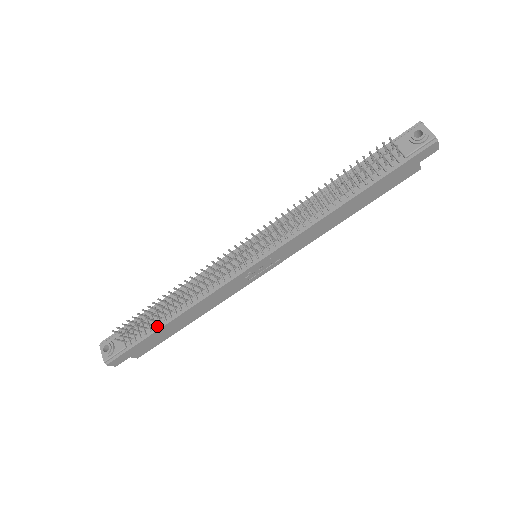
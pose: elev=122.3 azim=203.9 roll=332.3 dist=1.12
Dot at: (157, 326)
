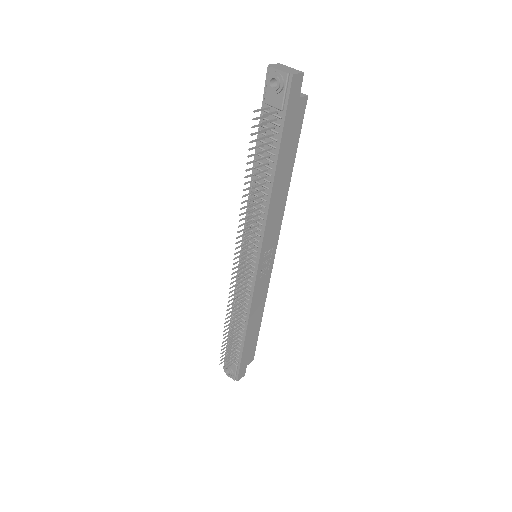
Dot at: (241, 343)
